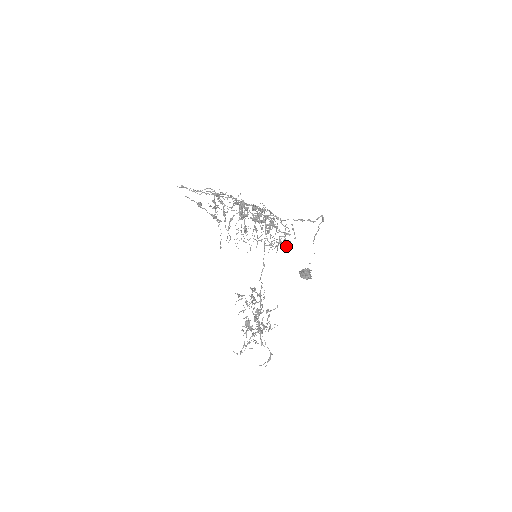
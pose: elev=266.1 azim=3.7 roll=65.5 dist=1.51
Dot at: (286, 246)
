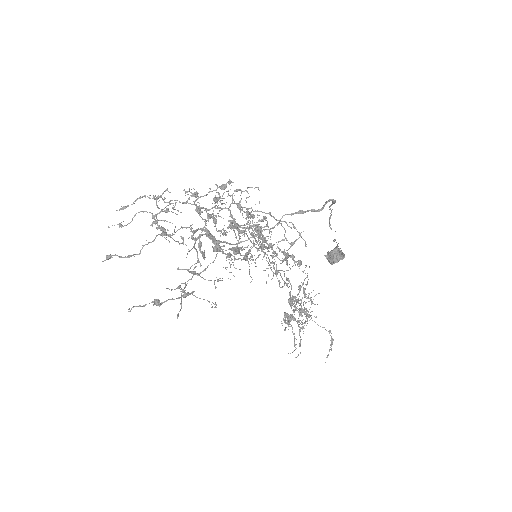
Dot at: (300, 264)
